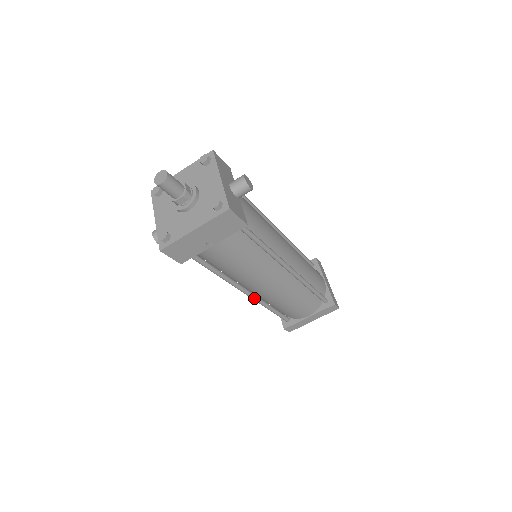
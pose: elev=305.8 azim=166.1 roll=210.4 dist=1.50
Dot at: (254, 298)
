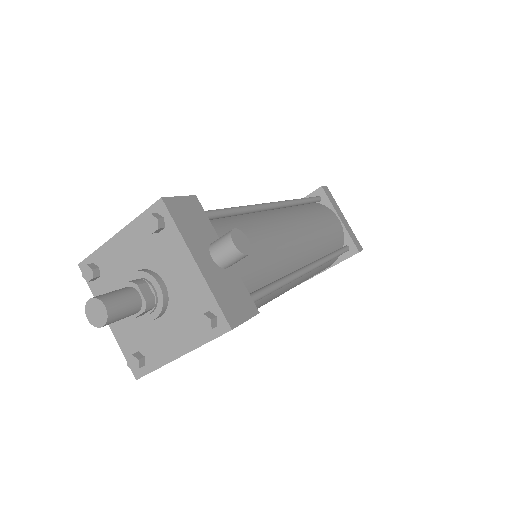
Dot at: occluded
